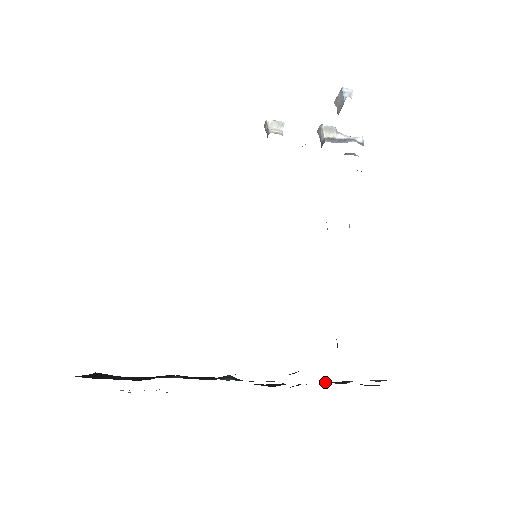
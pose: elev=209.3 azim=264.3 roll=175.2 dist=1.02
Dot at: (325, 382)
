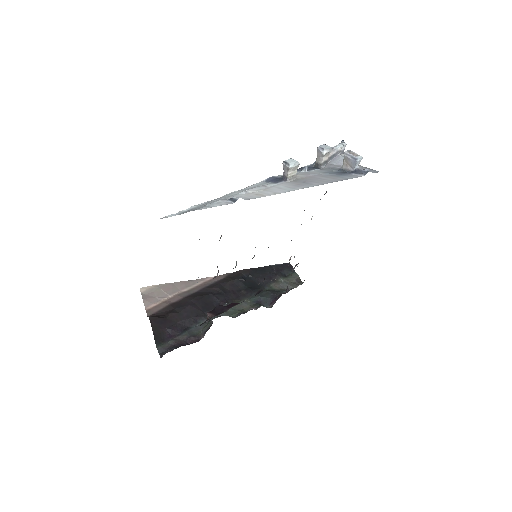
Dot at: (269, 284)
